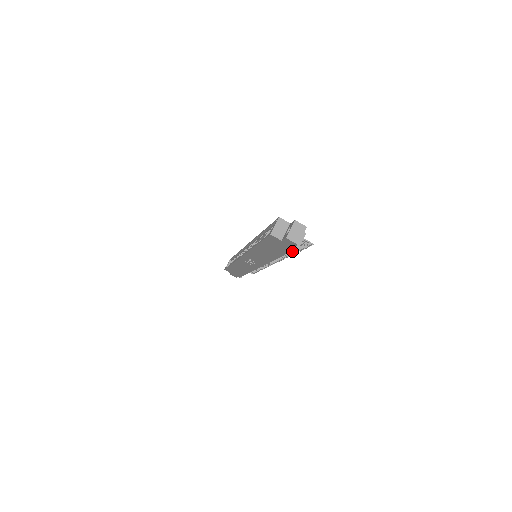
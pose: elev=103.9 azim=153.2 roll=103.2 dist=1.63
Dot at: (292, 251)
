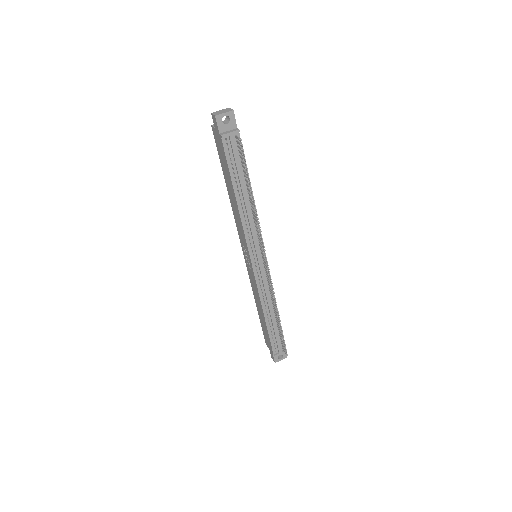
Dot at: (251, 192)
